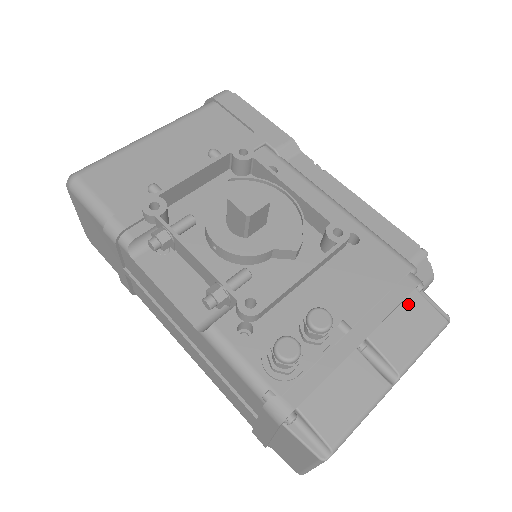
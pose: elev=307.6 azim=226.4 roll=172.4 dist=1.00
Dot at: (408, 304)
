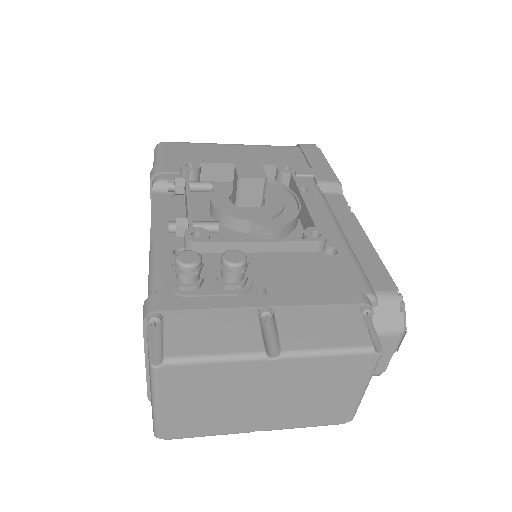
Dot at: (340, 311)
